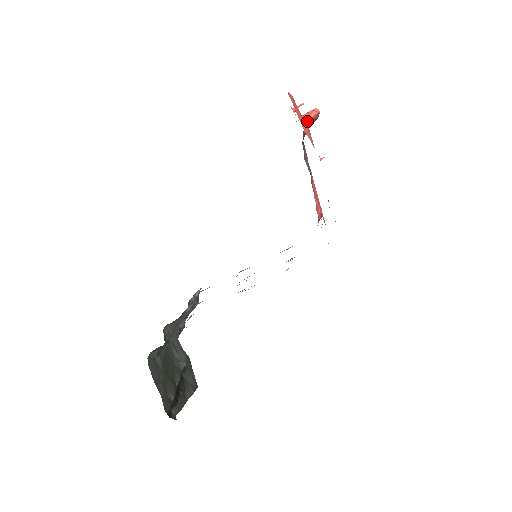
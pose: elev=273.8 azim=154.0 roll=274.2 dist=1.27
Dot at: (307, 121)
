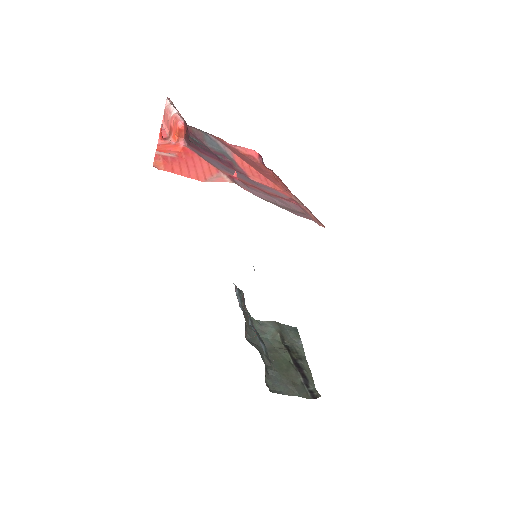
Dot at: (184, 144)
